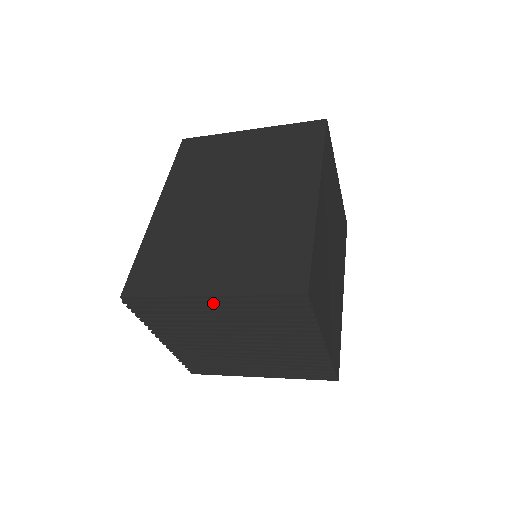
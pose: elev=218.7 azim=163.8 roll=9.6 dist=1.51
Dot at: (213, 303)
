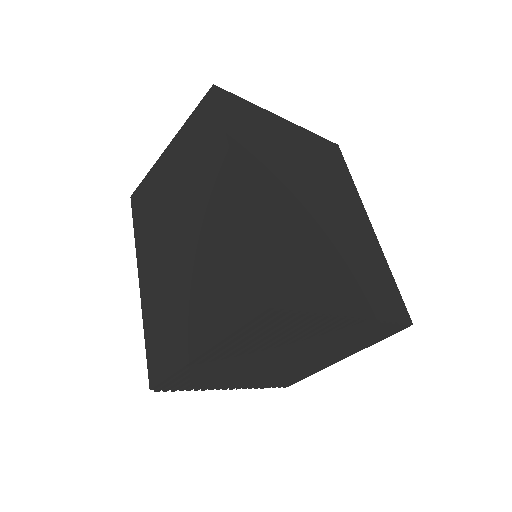
Dot at: (213, 355)
